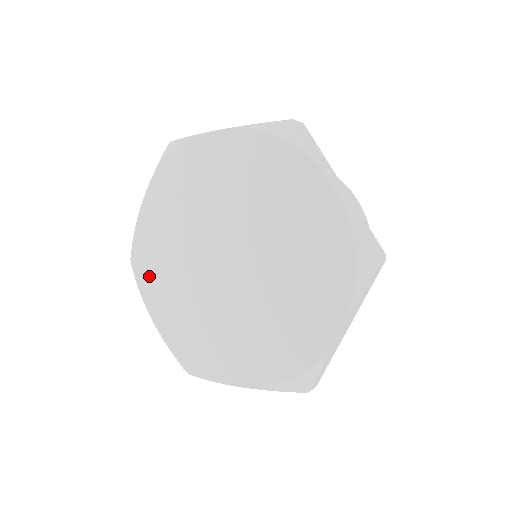
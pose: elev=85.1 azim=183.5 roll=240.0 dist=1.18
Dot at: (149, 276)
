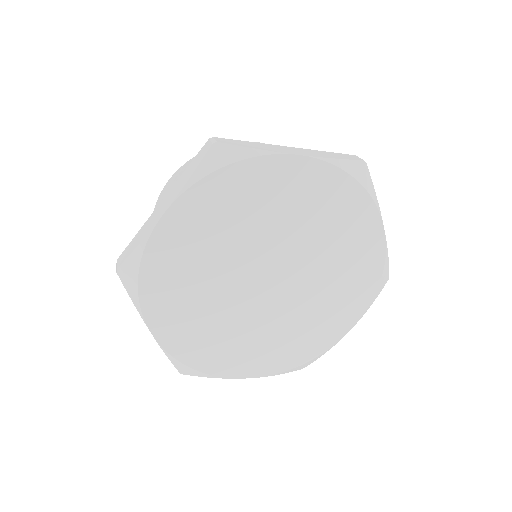
Dot at: (216, 362)
